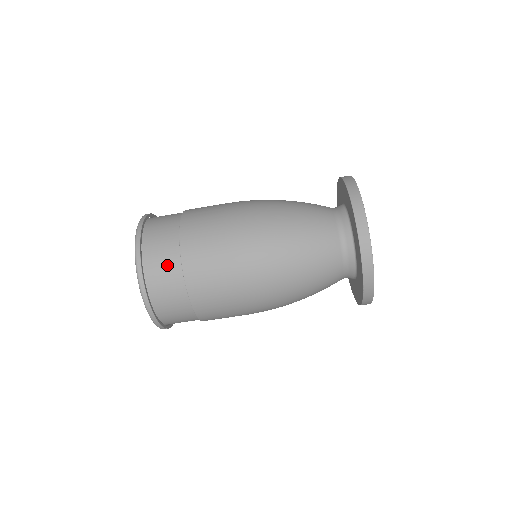
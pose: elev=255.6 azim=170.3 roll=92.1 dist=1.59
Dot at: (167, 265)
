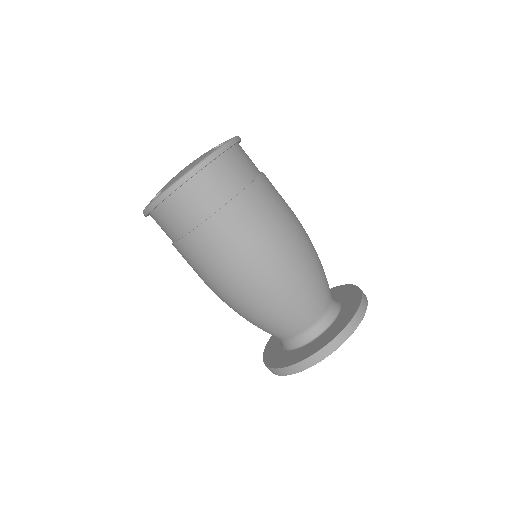
Dot at: (186, 216)
